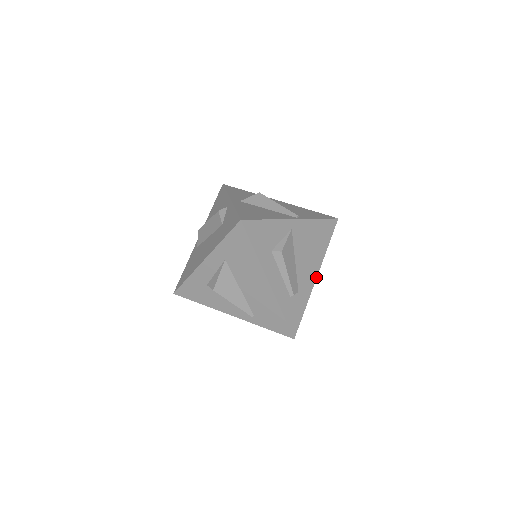
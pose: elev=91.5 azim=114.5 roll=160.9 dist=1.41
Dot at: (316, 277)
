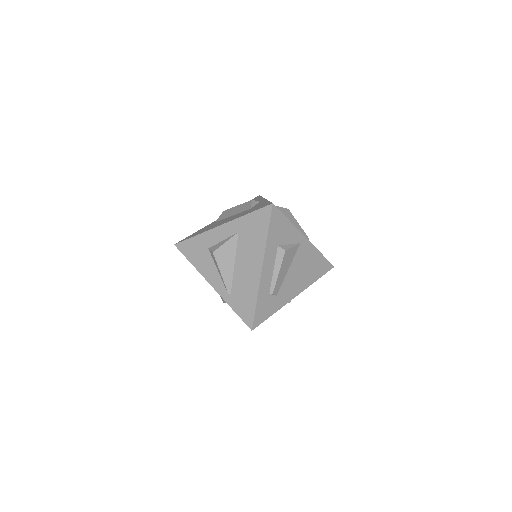
Dot at: (295, 296)
